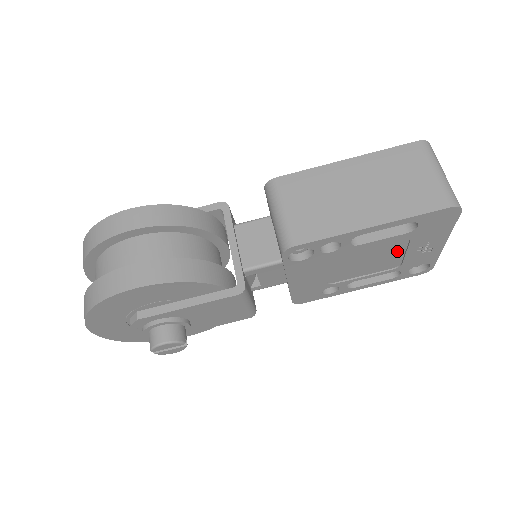
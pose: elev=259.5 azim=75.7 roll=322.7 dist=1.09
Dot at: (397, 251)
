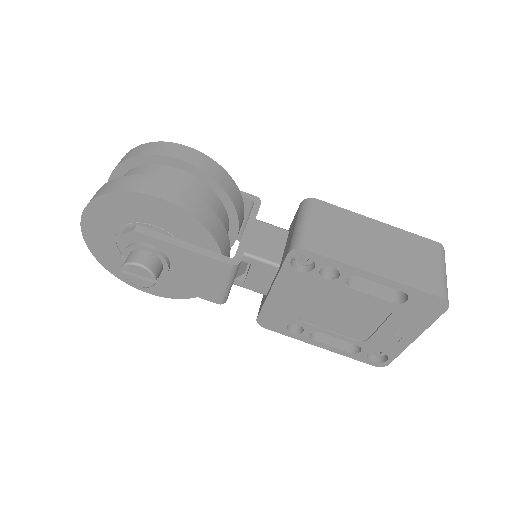
Dot at: (373, 321)
